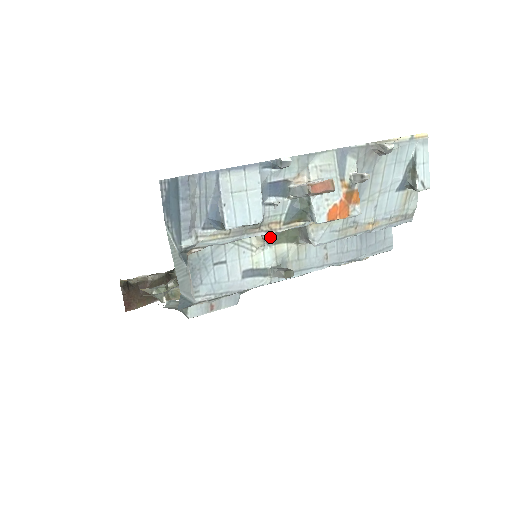
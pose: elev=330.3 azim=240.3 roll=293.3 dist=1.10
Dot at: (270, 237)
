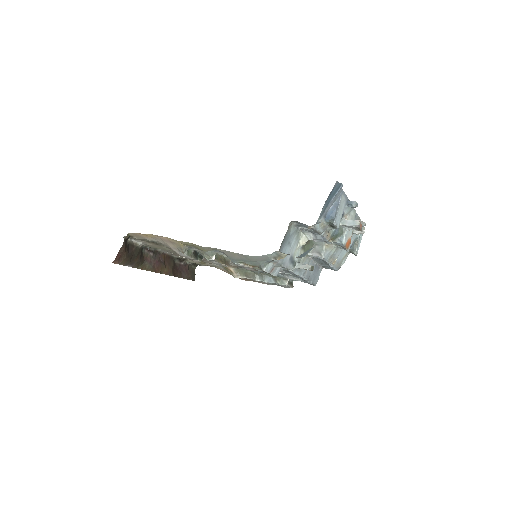
Dot at: occluded
